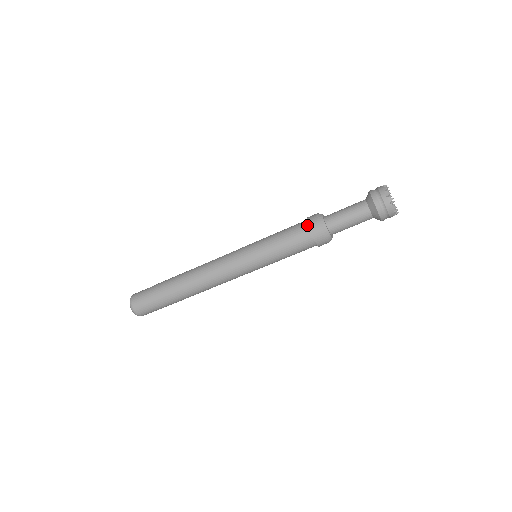
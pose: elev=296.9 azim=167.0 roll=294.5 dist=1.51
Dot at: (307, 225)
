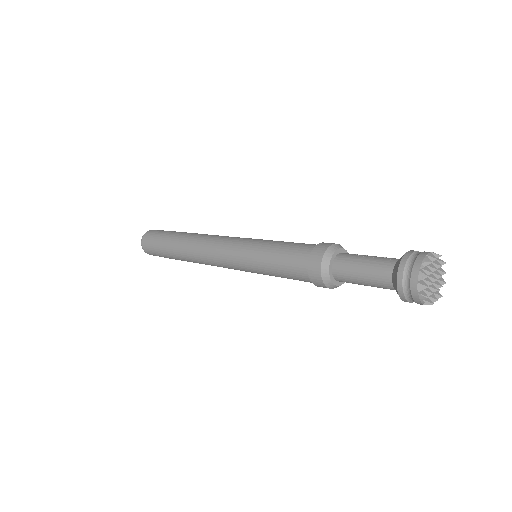
Dot at: (308, 267)
